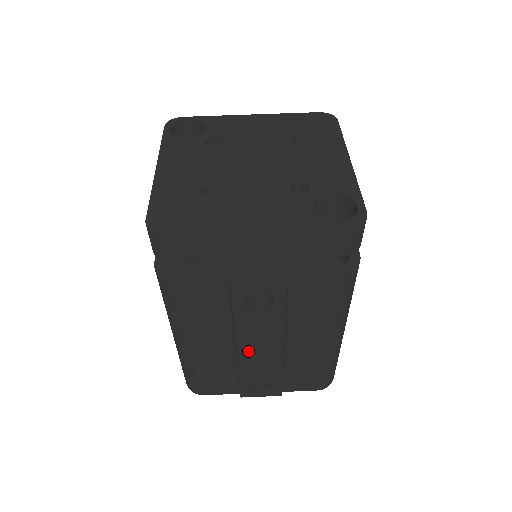
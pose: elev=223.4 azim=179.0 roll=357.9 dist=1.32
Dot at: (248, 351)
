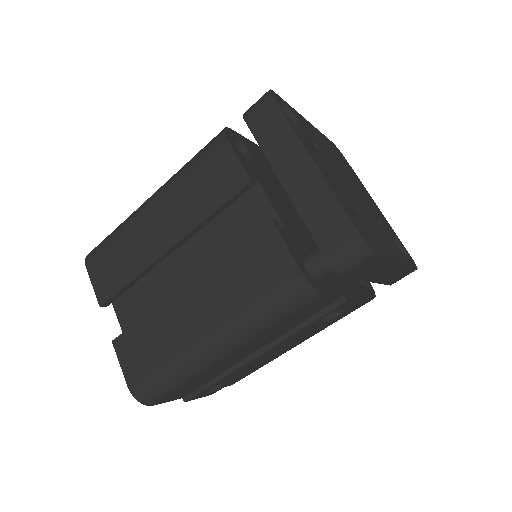
Dot at: (262, 356)
